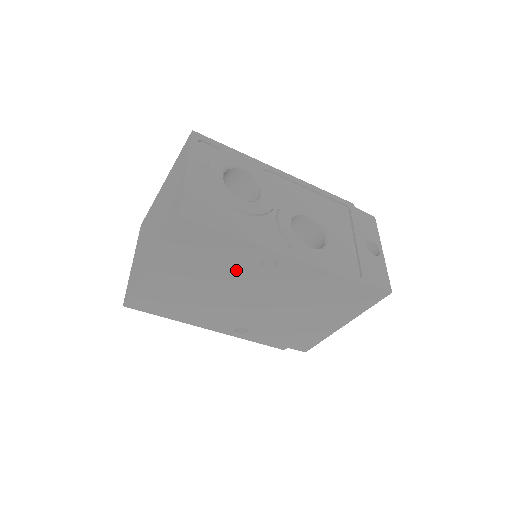
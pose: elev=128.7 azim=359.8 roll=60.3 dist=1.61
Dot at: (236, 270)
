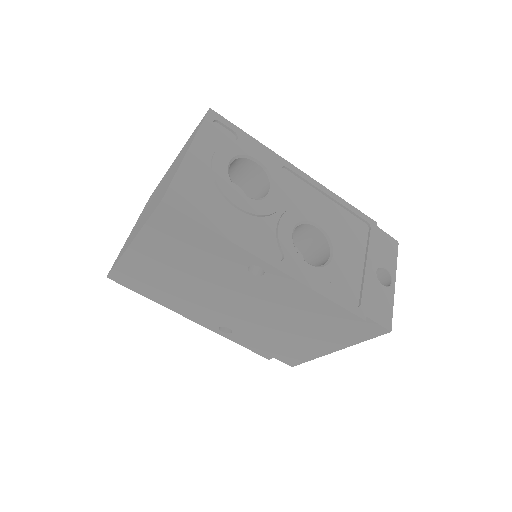
Dot at: (221, 269)
